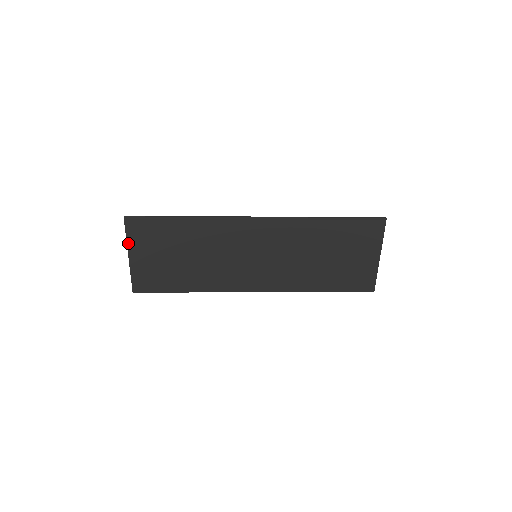
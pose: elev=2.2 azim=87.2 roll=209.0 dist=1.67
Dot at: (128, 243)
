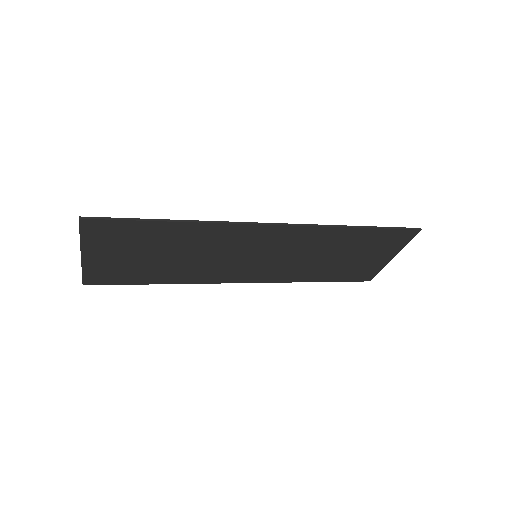
Dot at: (82, 244)
